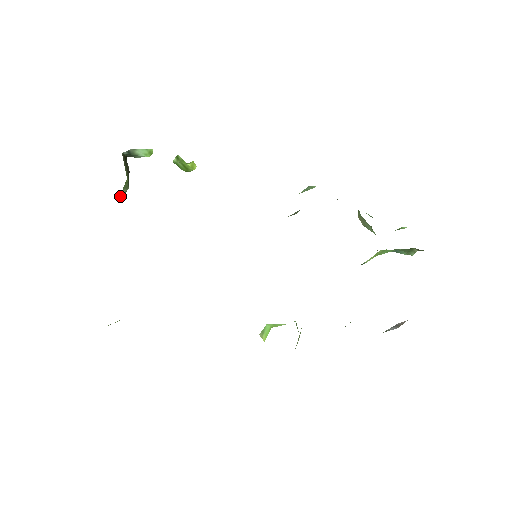
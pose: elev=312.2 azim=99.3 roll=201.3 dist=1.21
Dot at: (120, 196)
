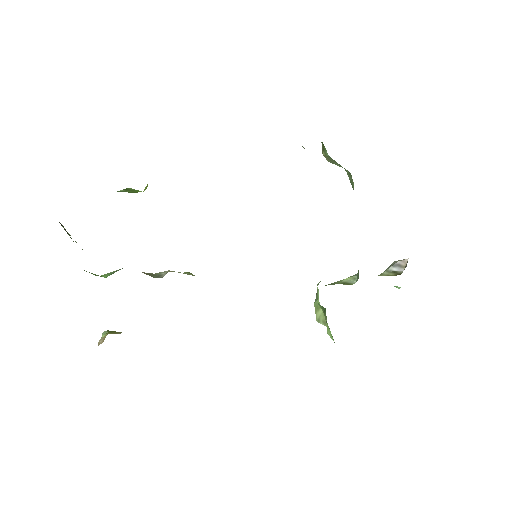
Dot at: occluded
